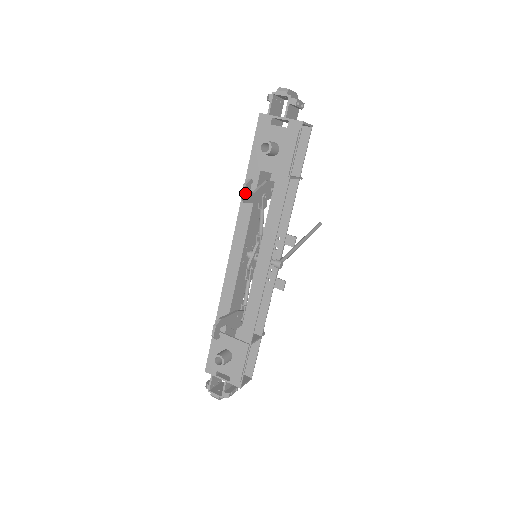
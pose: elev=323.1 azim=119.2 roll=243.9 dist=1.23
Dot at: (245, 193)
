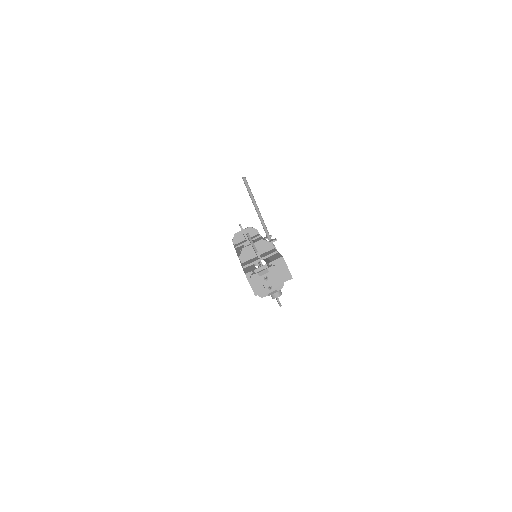
Dot at: occluded
